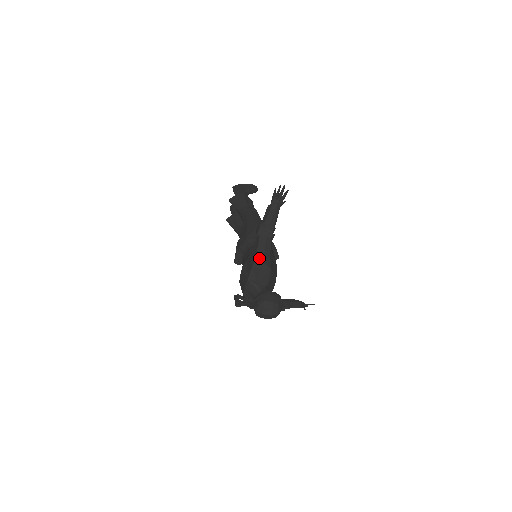
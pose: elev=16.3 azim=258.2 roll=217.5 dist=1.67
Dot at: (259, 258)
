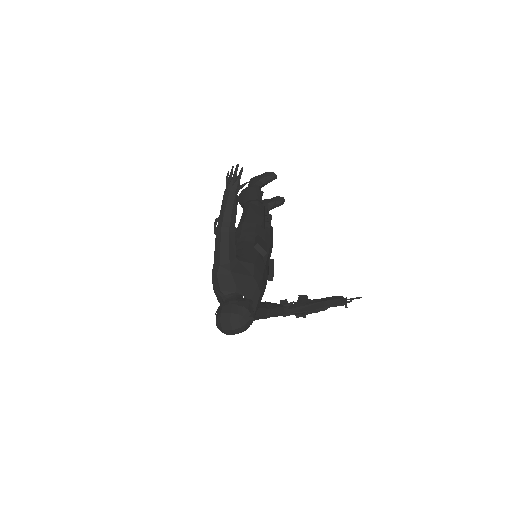
Dot at: (216, 261)
